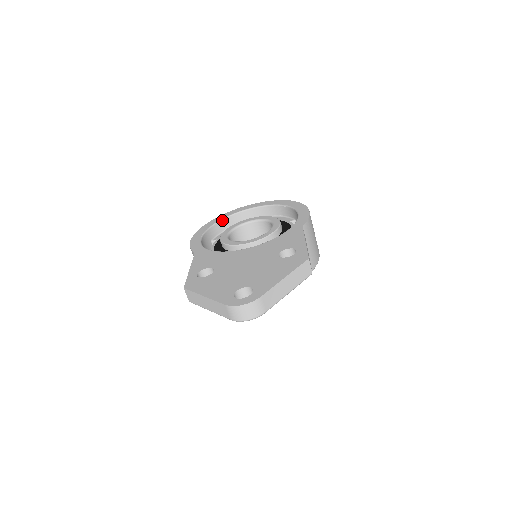
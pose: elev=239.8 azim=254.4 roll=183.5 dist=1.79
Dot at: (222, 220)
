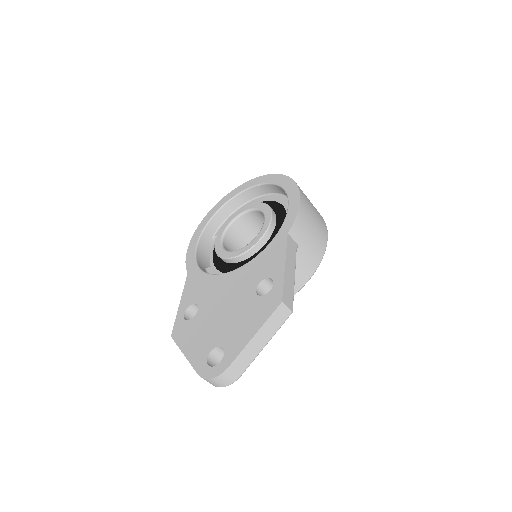
Dot at: (219, 210)
